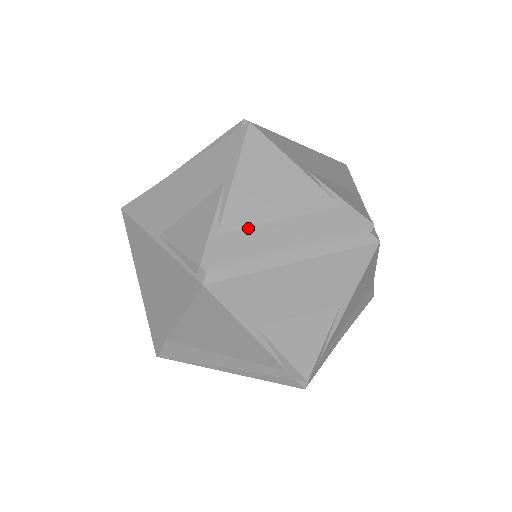
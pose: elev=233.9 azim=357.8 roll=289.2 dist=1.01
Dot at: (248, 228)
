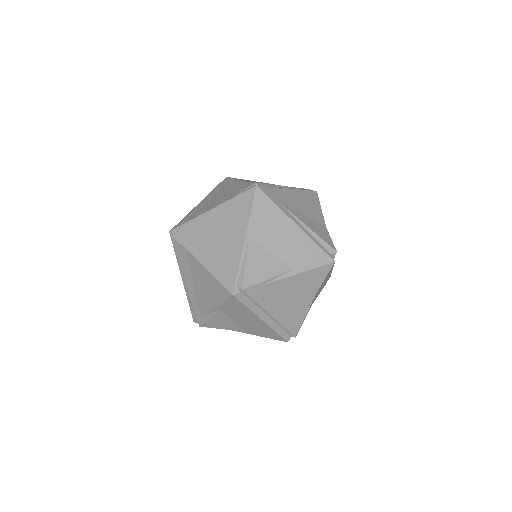
Dot at: (272, 295)
